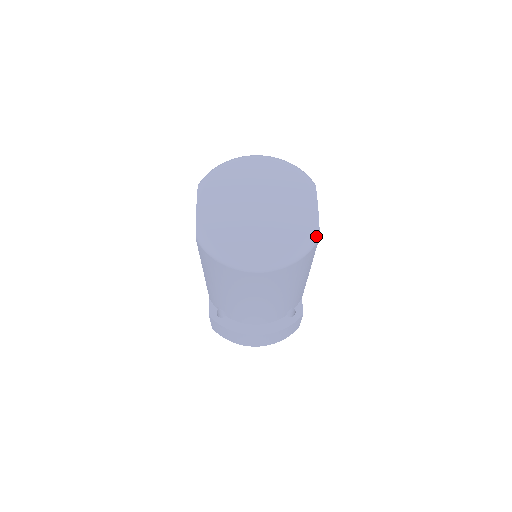
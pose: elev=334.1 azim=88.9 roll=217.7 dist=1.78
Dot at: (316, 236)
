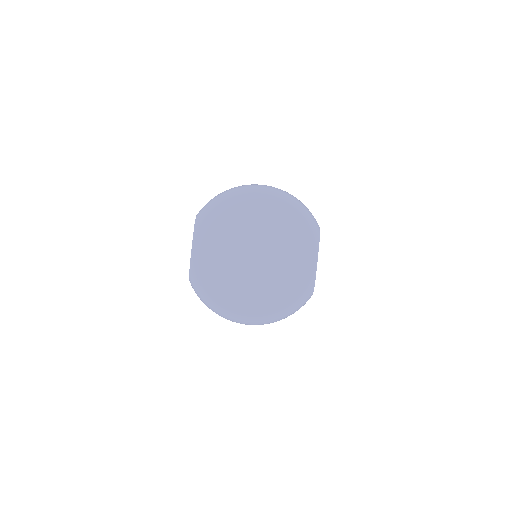
Dot at: (309, 295)
